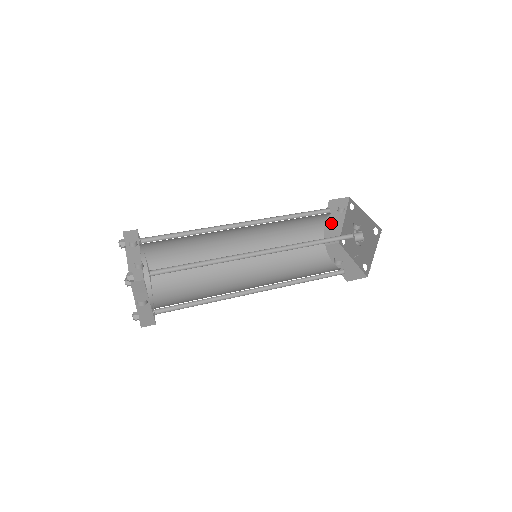
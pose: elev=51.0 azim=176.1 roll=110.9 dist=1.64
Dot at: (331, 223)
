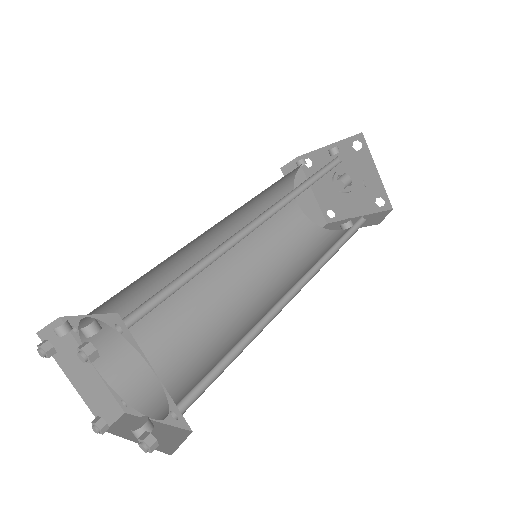
Dot at: (302, 200)
